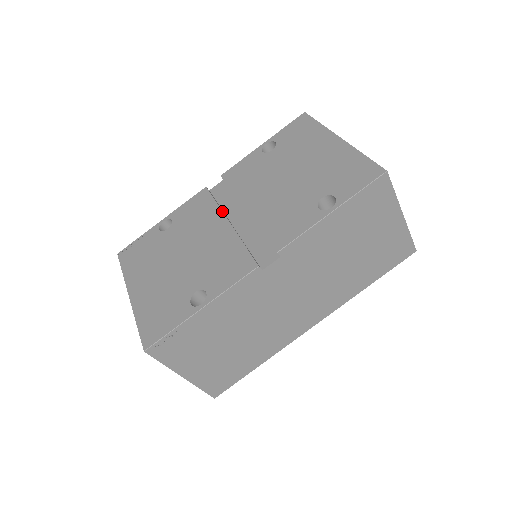
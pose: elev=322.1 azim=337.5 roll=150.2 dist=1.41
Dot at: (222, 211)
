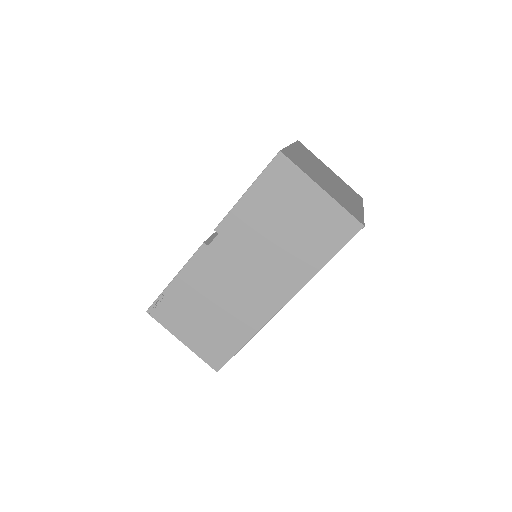
Dot at: occluded
